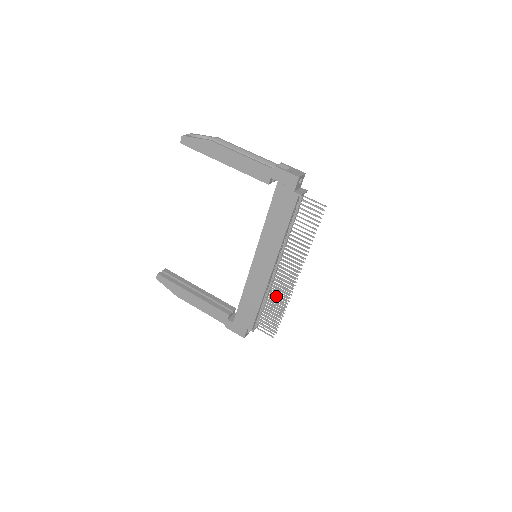
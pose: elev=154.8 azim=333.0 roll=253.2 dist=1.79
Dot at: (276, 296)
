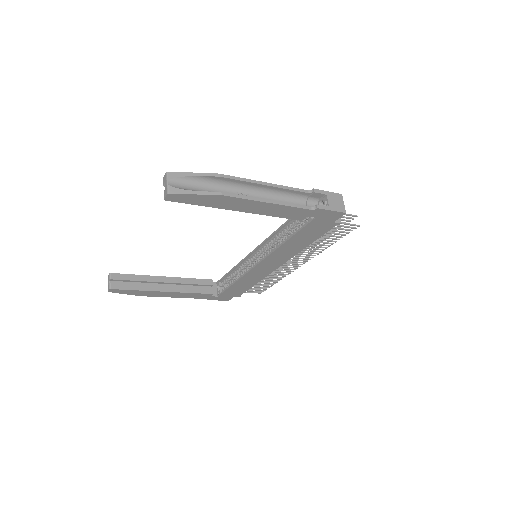
Dot at: (275, 276)
